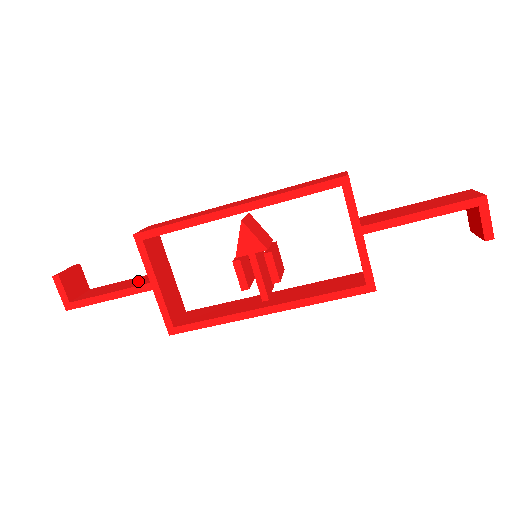
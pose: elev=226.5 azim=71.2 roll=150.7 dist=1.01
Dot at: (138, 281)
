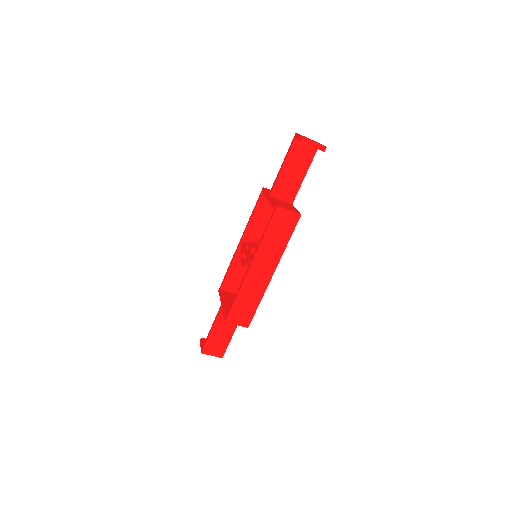
Dot at: occluded
